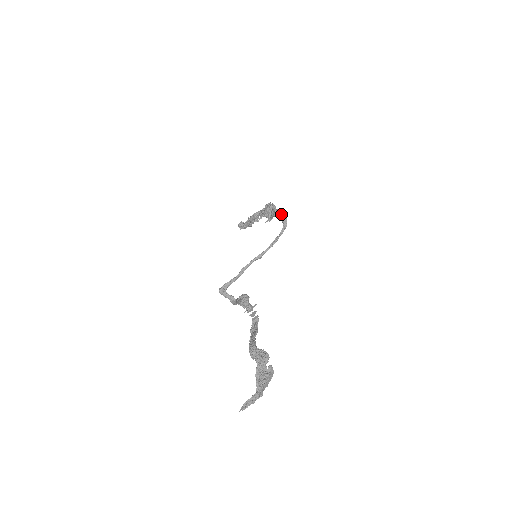
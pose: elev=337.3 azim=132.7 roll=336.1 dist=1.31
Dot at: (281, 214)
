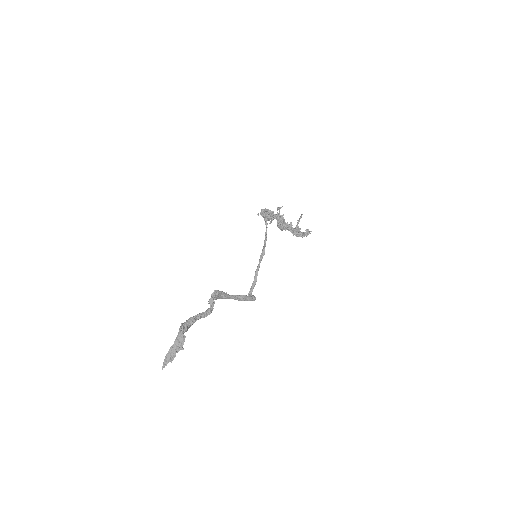
Dot at: (262, 213)
